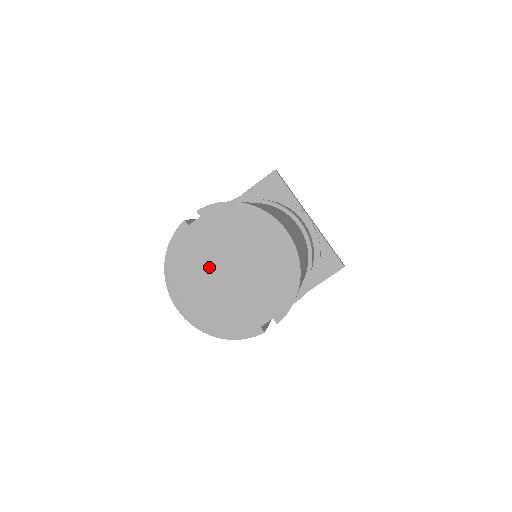
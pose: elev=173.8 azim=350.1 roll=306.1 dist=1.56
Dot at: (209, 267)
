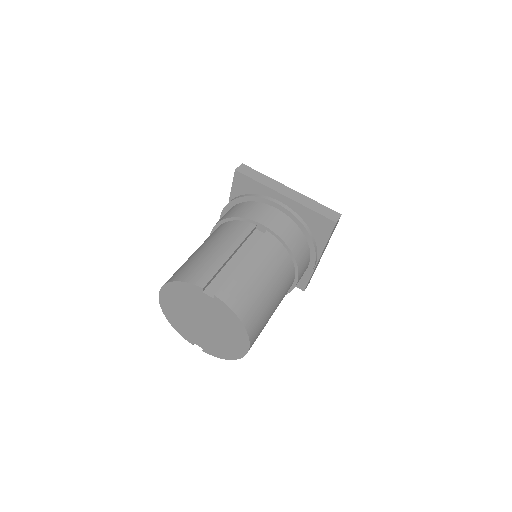
Dot at: (194, 310)
